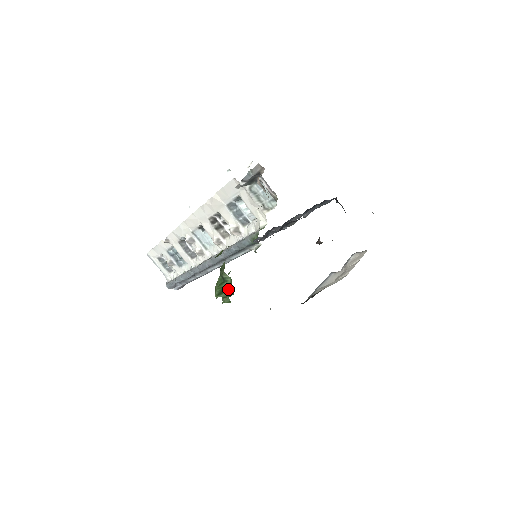
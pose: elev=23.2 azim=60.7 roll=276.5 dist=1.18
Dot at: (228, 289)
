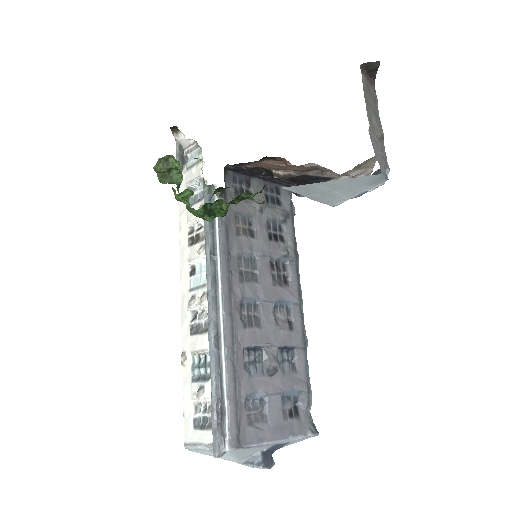
Dot at: occluded
